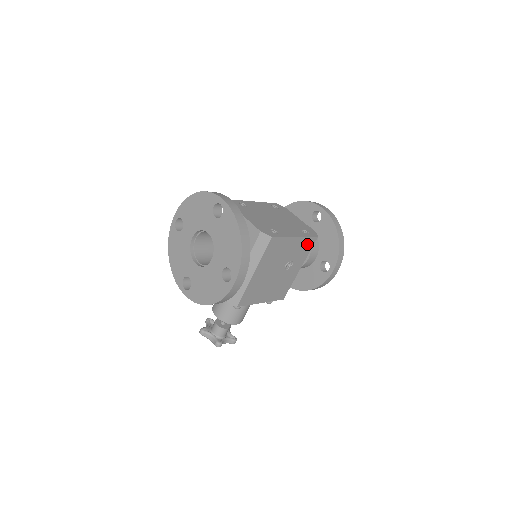
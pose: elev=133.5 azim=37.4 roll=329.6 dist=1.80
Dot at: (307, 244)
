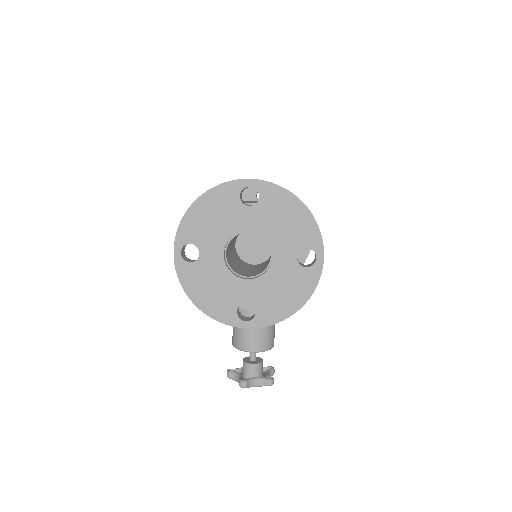
Dot at: occluded
